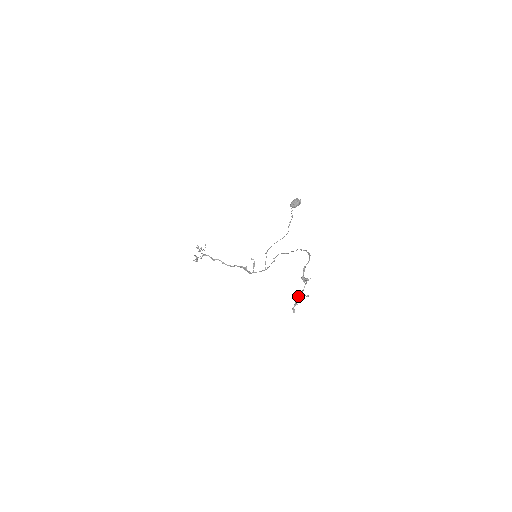
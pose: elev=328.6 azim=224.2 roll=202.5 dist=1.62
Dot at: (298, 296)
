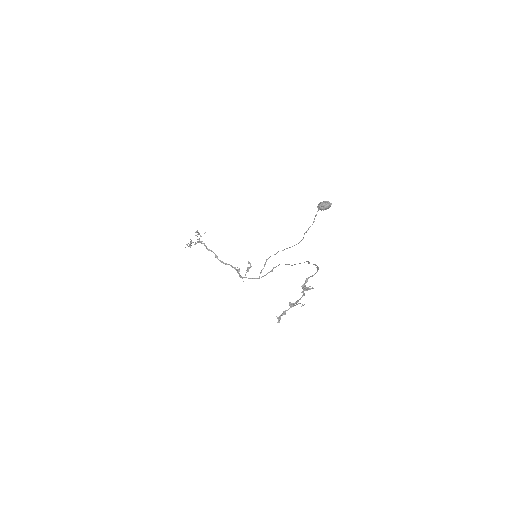
Dot at: (290, 305)
